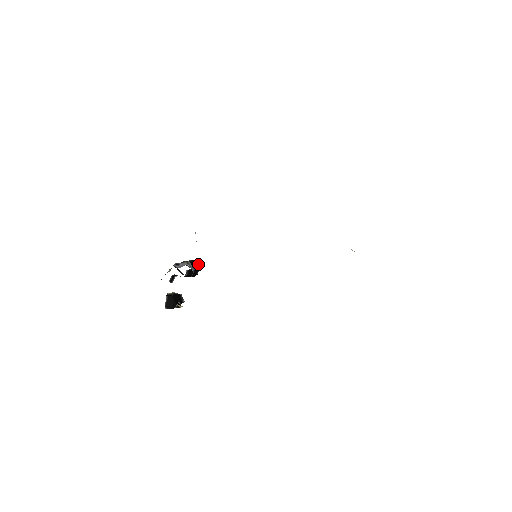
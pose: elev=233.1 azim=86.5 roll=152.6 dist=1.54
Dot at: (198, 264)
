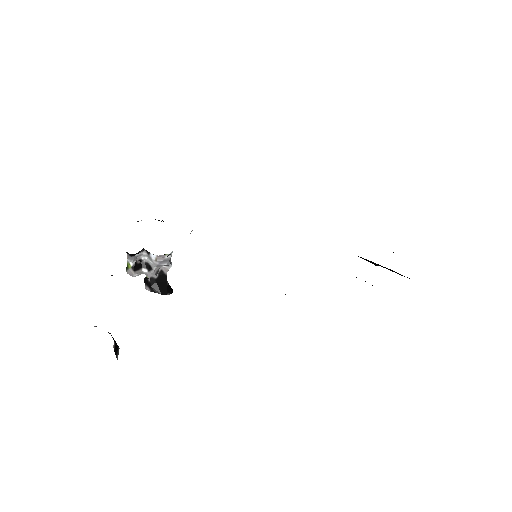
Dot at: (172, 289)
